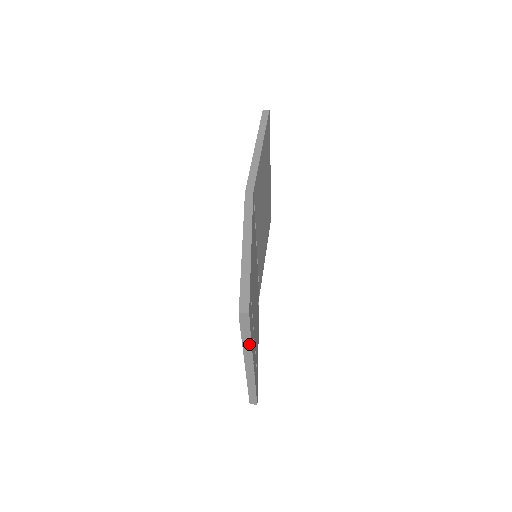
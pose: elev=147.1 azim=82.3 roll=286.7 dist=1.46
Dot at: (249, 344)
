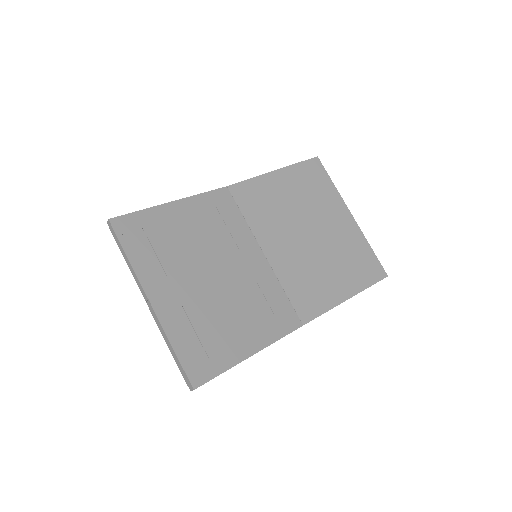
Dot at: (130, 264)
